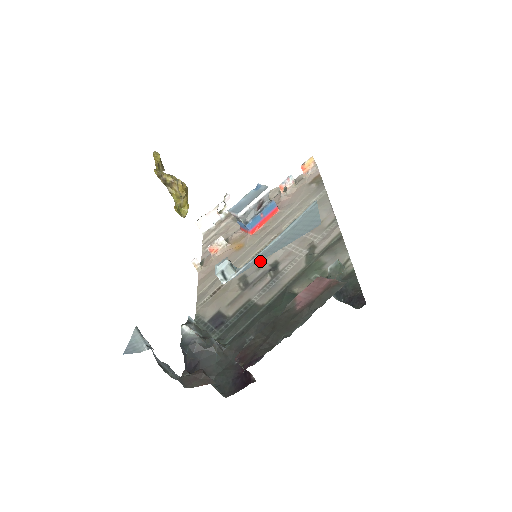
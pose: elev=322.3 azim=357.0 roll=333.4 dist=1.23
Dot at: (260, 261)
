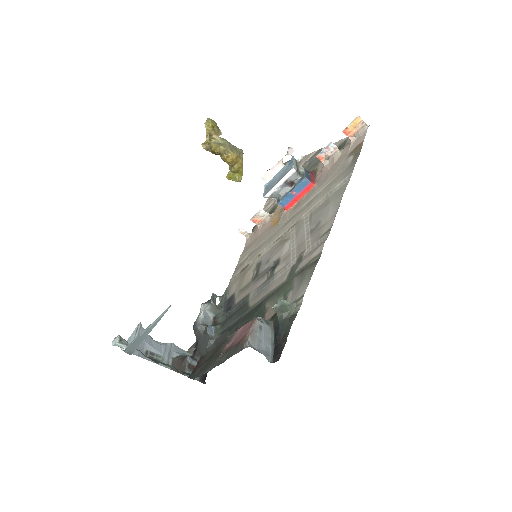
Dot at: (273, 252)
